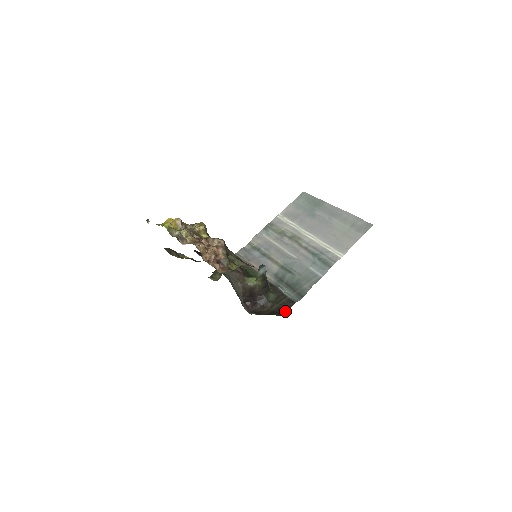
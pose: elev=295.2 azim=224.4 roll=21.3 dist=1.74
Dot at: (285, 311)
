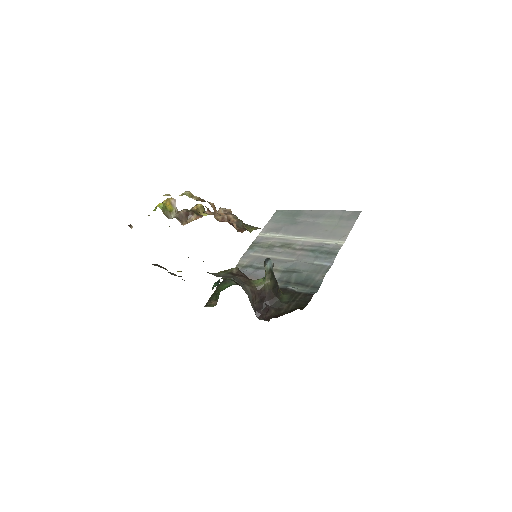
Dot at: (306, 304)
